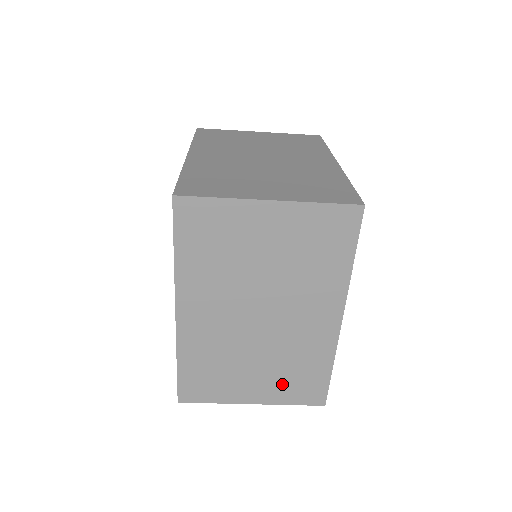
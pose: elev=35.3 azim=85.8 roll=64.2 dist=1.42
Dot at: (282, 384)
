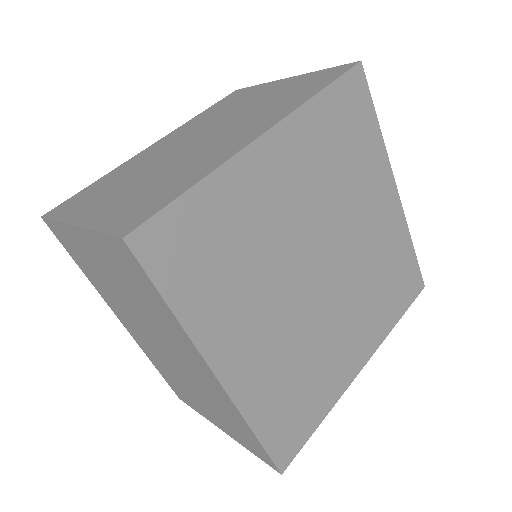
Dot at: (228, 425)
